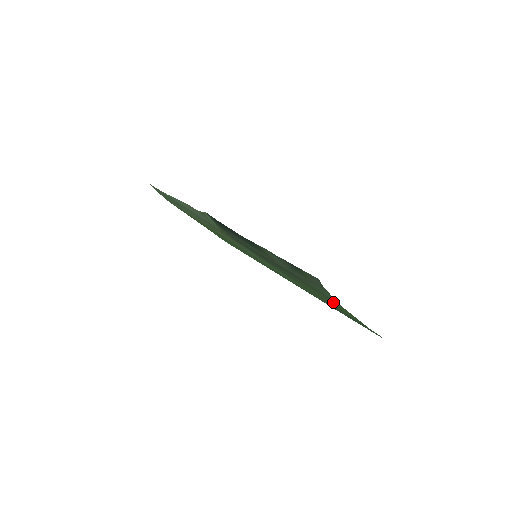
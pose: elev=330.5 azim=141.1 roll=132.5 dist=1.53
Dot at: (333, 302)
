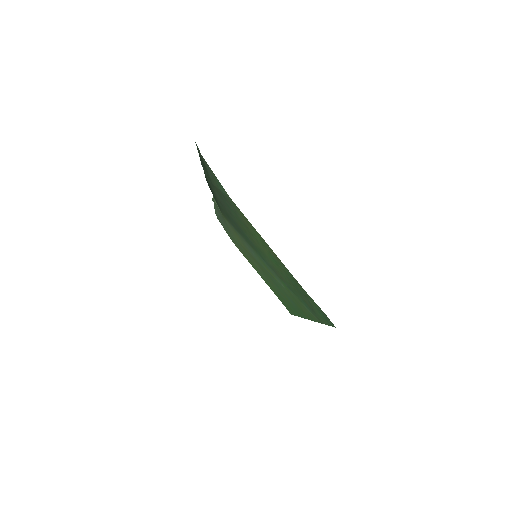
Dot at: (249, 226)
